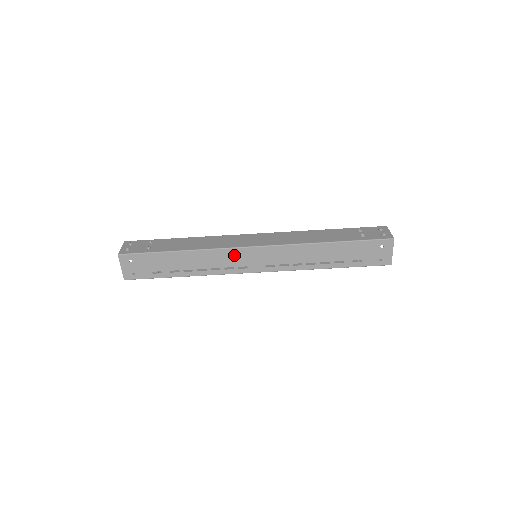
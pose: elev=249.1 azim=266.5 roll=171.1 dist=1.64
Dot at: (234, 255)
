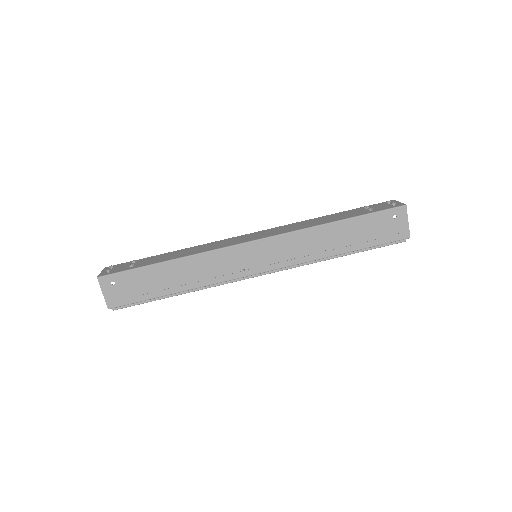
Dot at: (231, 255)
